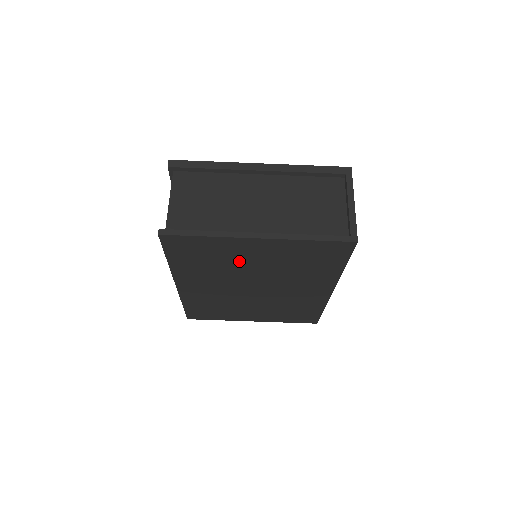
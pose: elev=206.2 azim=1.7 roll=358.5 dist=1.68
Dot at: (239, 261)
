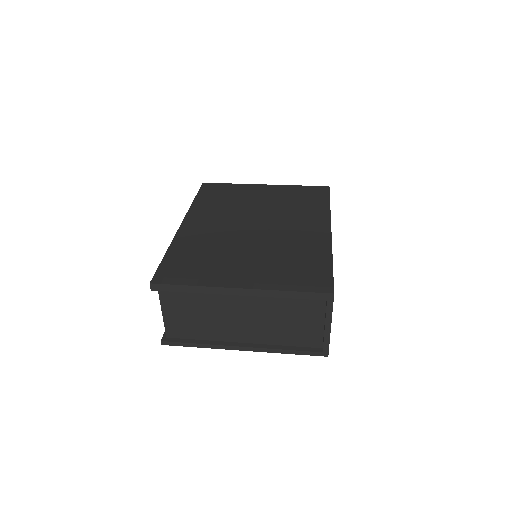
Dot at: occluded
